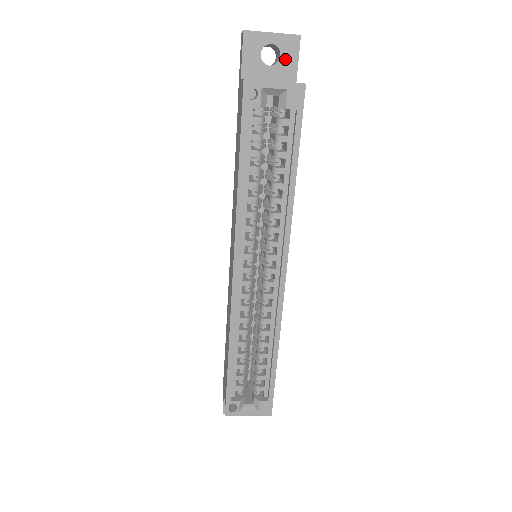
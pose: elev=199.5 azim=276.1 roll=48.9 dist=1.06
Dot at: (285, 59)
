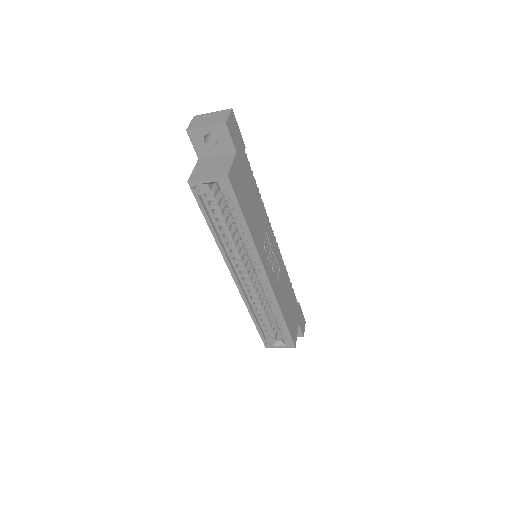
Dot at: (222, 140)
